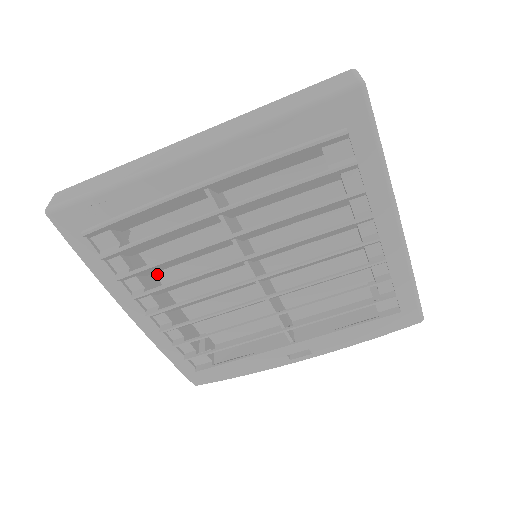
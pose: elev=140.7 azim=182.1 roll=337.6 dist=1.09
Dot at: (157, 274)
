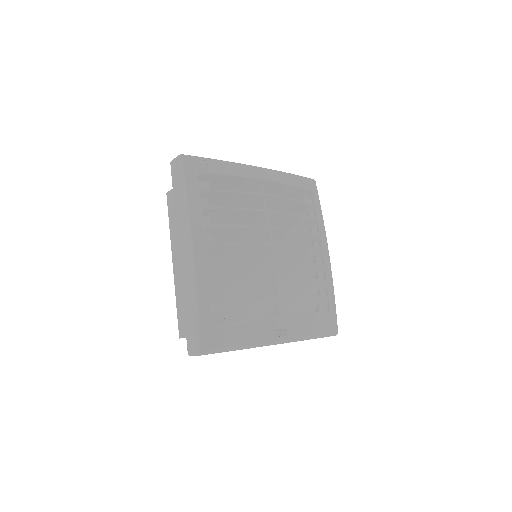
Dot at: occluded
